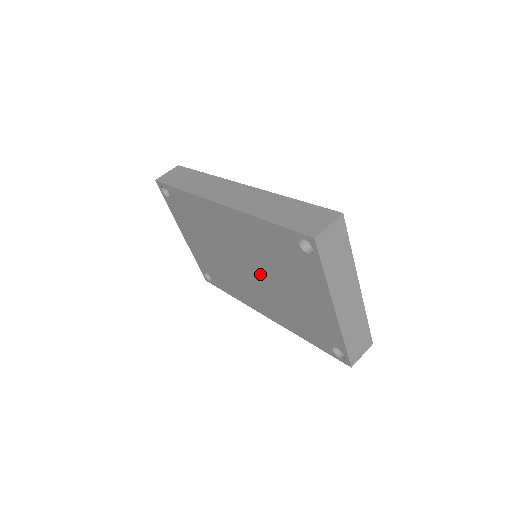
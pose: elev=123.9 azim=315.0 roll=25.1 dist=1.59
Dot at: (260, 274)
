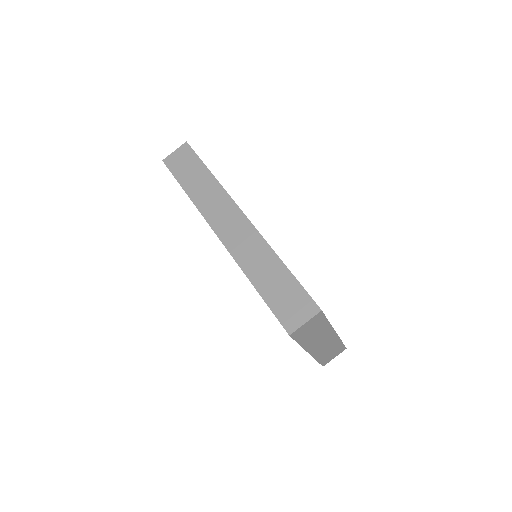
Dot at: occluded
